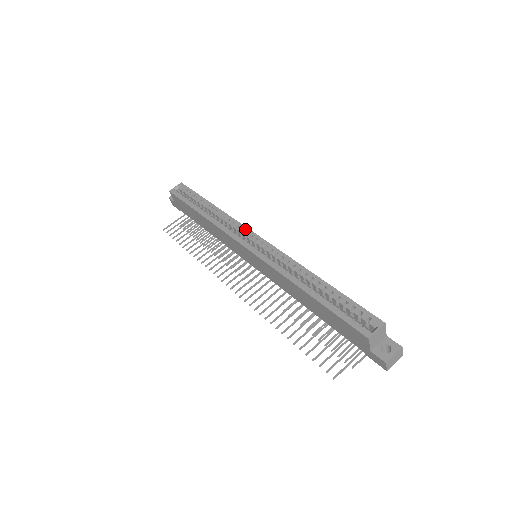
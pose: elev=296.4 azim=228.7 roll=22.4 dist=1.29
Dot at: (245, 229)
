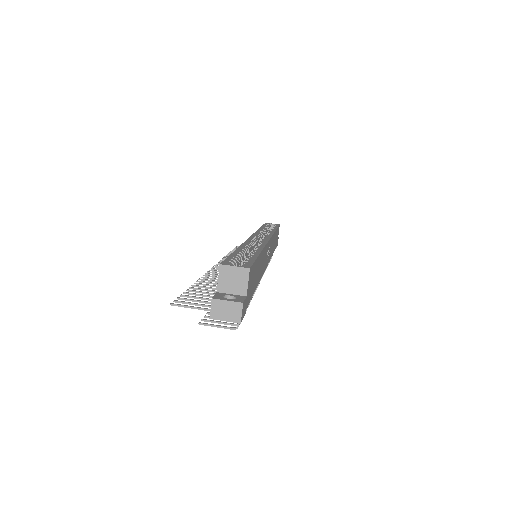
Dot at: (269, 235)
